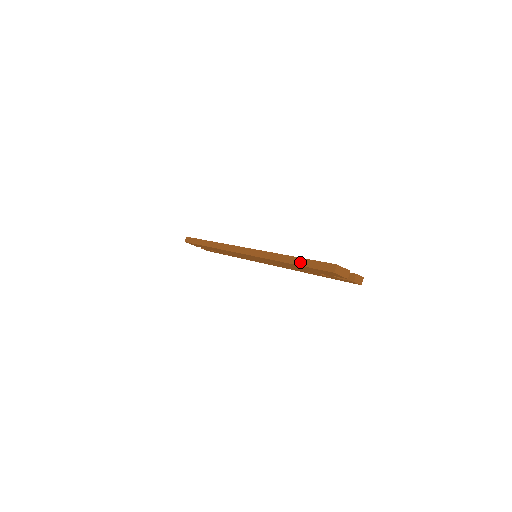
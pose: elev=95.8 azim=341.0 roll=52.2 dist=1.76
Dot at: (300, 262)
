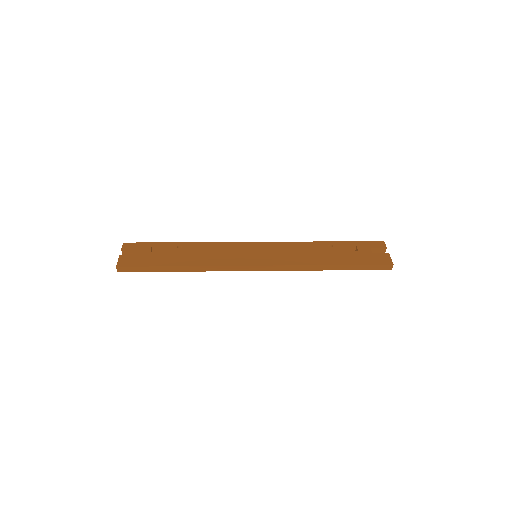
Dot at: (350, 268)
